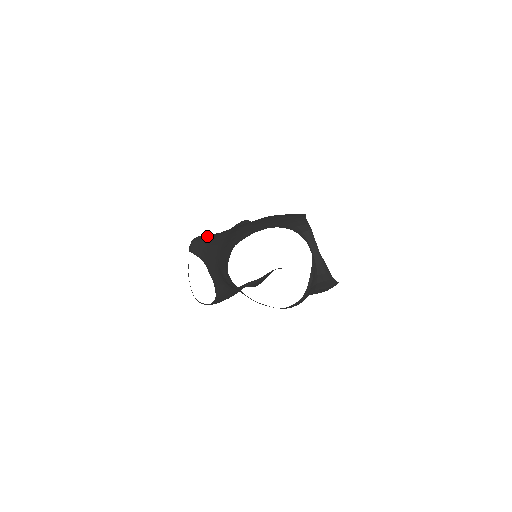
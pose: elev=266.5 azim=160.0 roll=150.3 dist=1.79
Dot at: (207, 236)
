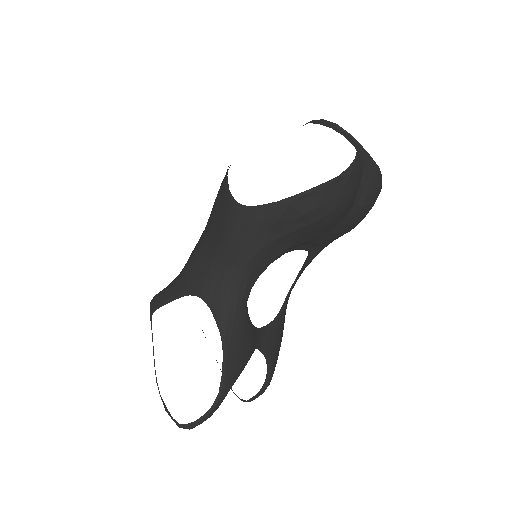
Dot at: occluded
